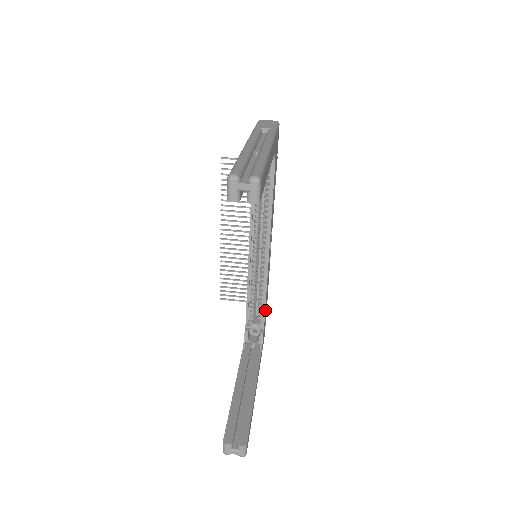
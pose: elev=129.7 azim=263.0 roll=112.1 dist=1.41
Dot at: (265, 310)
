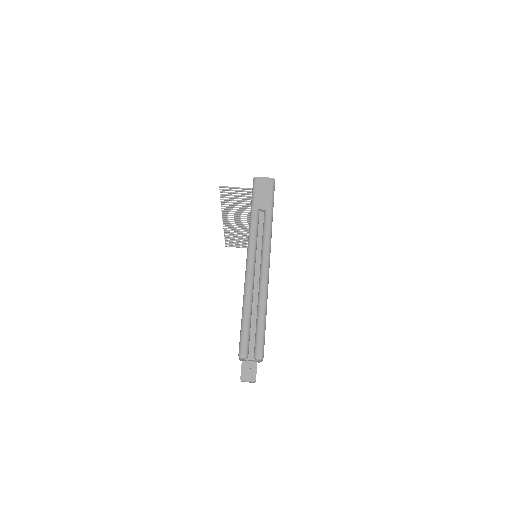
Dot at: occluded
